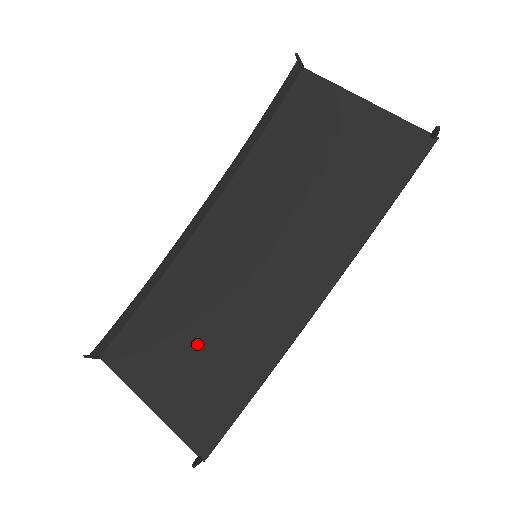
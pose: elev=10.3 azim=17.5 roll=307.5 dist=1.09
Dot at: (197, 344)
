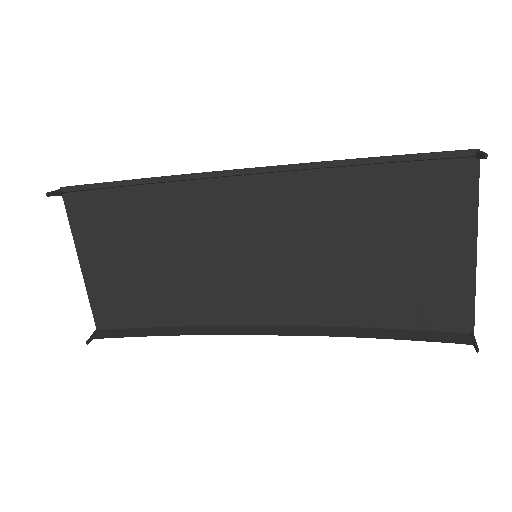
Dot at: (153, 263)
